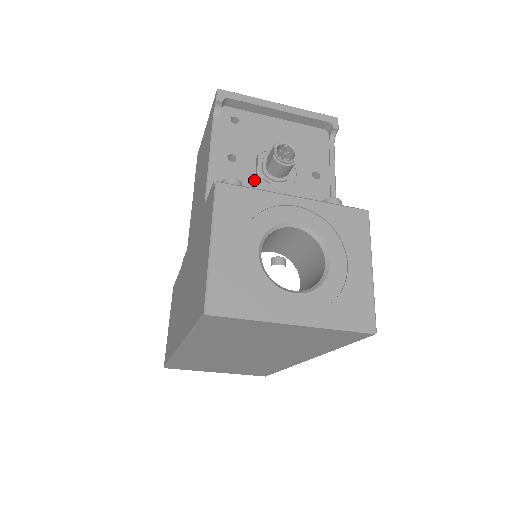
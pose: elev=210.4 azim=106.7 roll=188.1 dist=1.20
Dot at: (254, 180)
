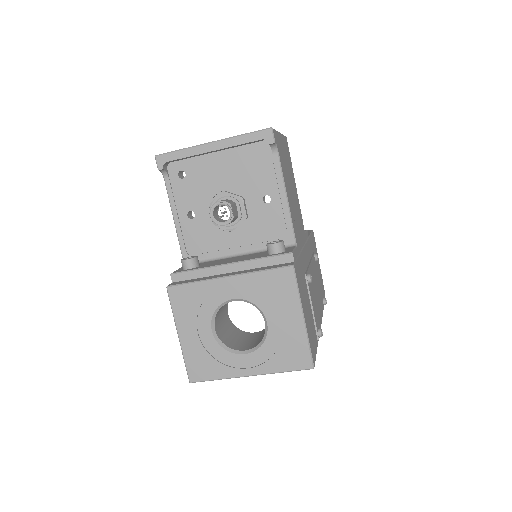
Dot at: (214, 228)
